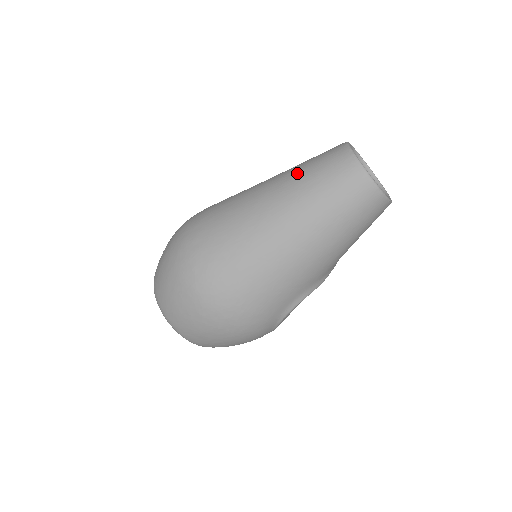
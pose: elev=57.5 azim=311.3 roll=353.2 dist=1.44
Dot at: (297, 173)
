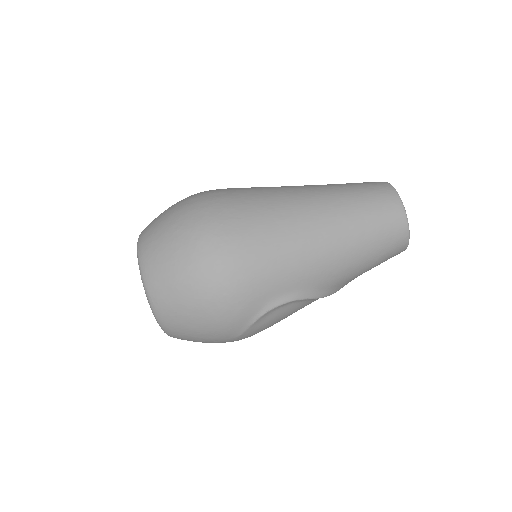
Dot at: (333, 184)
